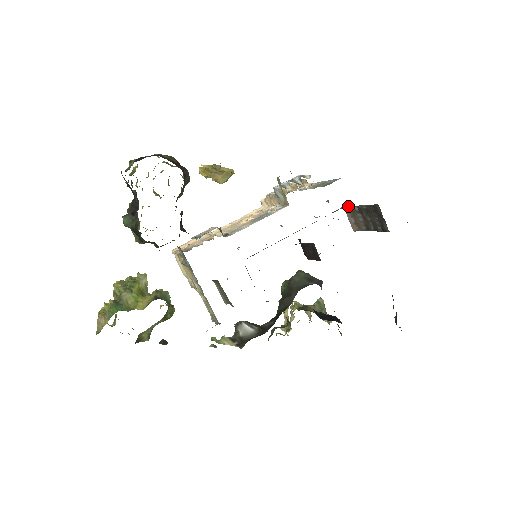
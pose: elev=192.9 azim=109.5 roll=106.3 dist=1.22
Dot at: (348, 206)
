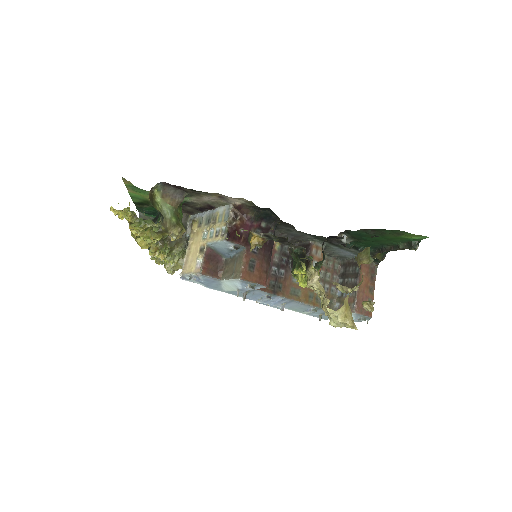
Dot at: (333, 299)
